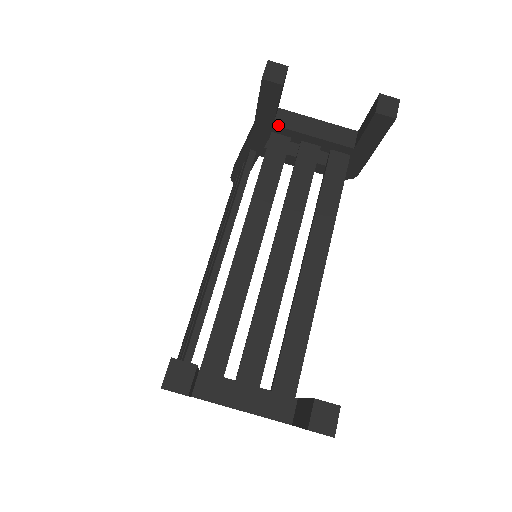
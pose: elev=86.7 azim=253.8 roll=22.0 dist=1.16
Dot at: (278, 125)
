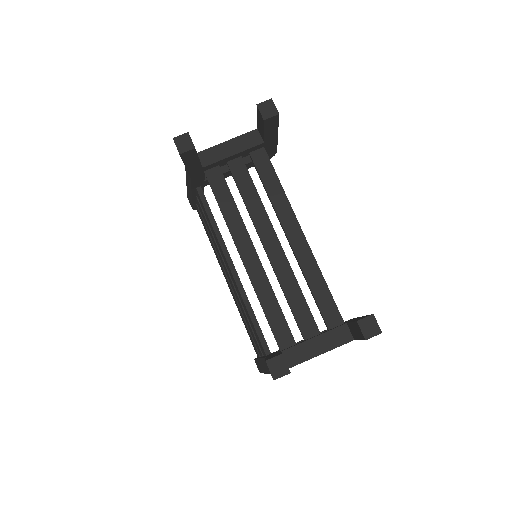
Dot at: (206, 165)
